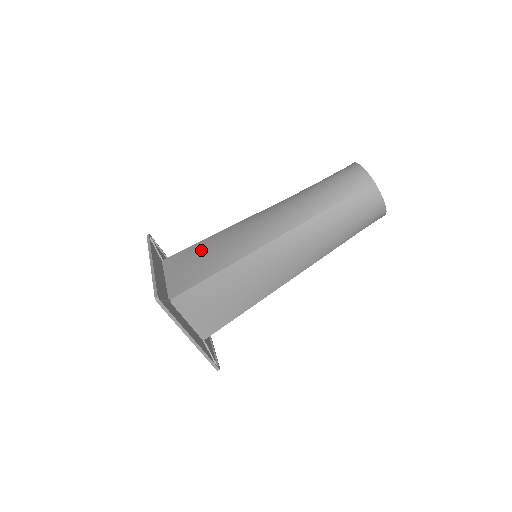
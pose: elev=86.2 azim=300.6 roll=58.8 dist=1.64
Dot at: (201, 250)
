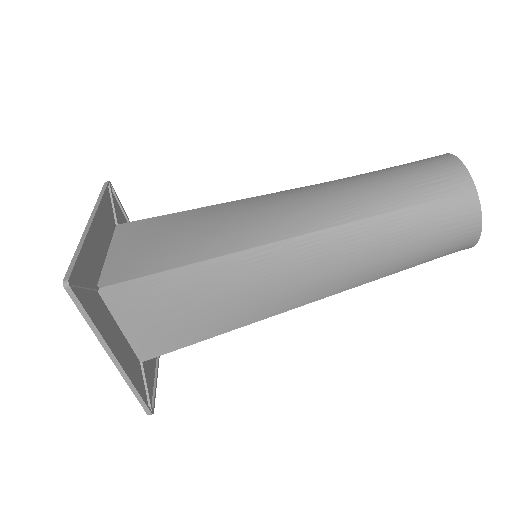
Dot at: (175, 224)
